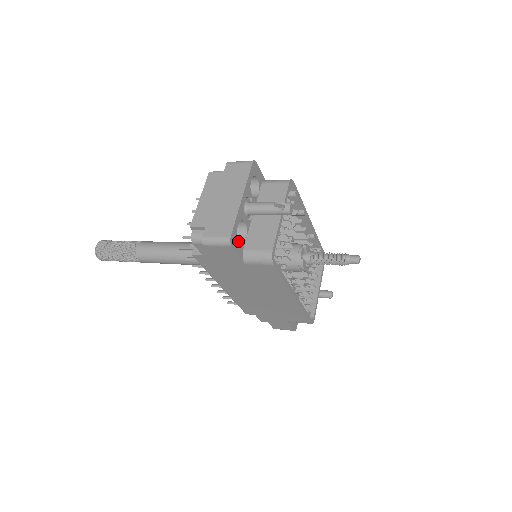
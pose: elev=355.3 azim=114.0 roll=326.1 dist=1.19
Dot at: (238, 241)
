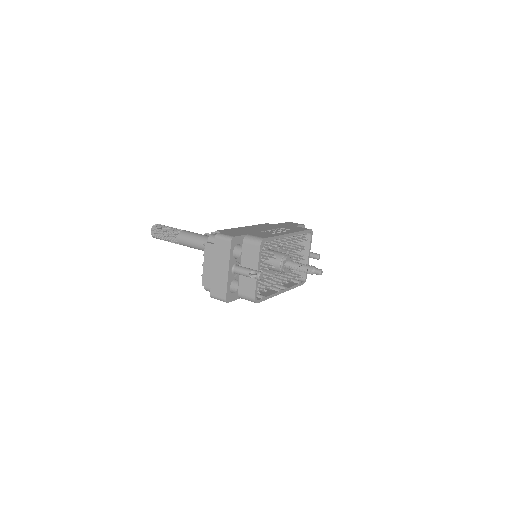
Dot at: (232, 294)
